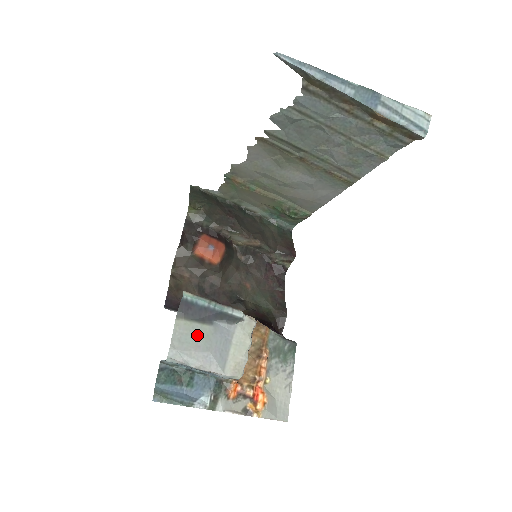
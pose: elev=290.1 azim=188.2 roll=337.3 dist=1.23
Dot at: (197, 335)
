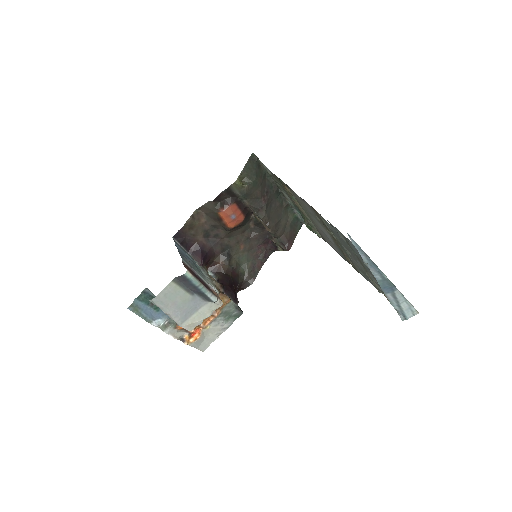
Dot at: (179, 297)
